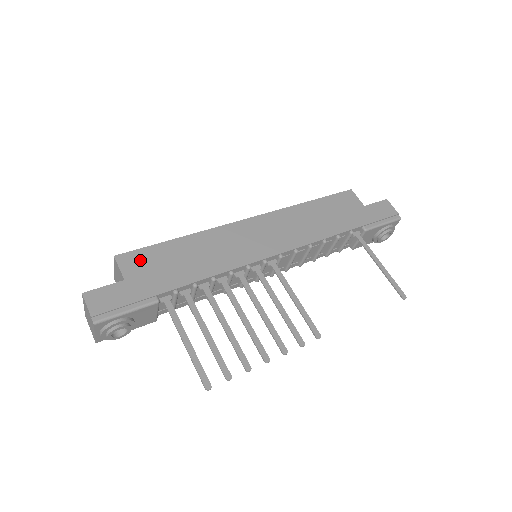
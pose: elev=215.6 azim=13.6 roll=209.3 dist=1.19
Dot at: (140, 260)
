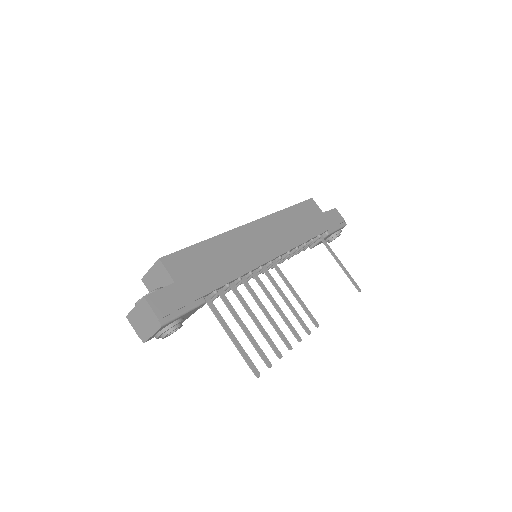
Dot at: (181, 262)
